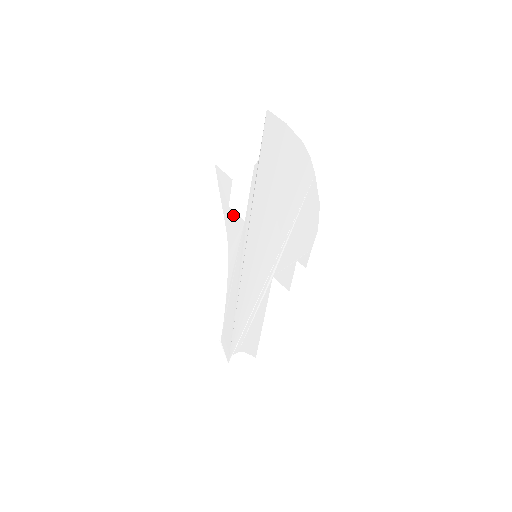
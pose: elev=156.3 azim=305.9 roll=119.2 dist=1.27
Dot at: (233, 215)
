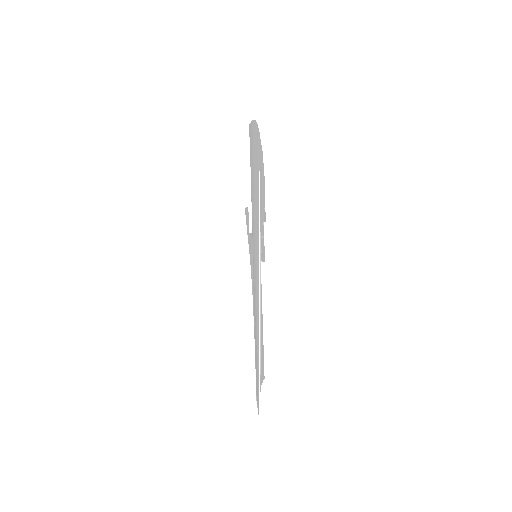
Dot at: (250, 237)
